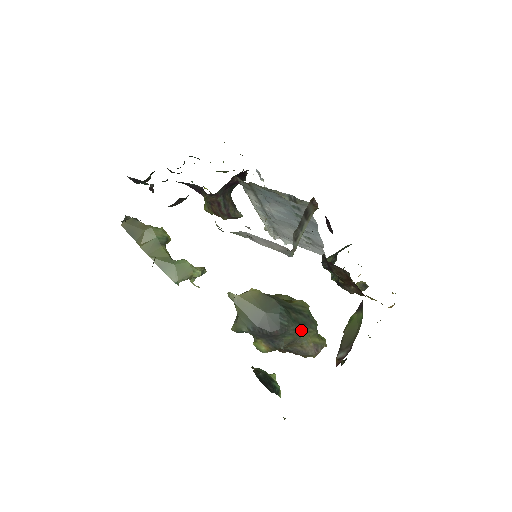
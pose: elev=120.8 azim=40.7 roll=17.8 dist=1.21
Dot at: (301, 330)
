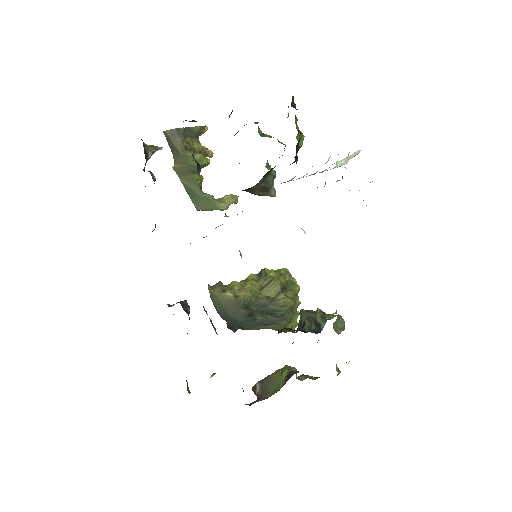
Dot at: (264, 328)
